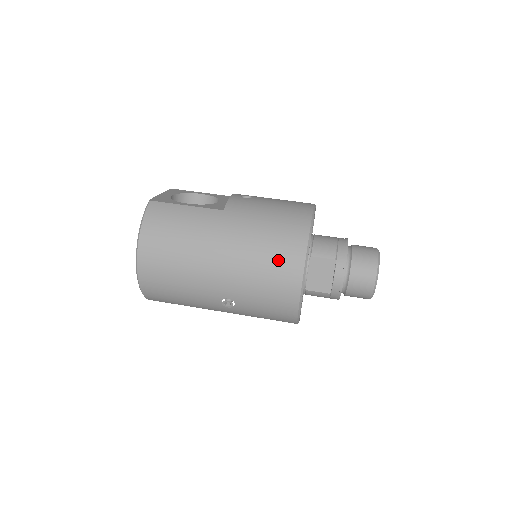
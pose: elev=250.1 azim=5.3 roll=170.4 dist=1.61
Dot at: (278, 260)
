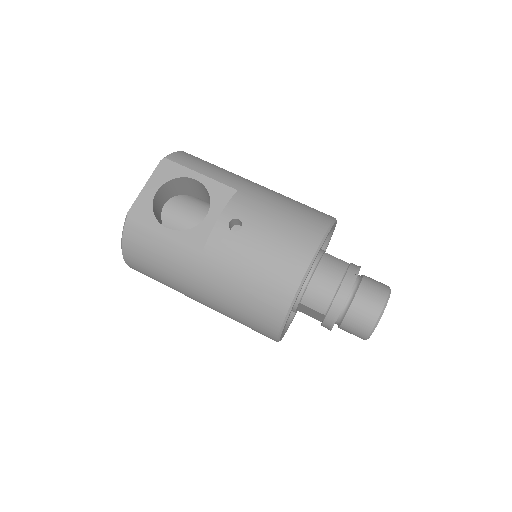
Dot at: (253, 321)
